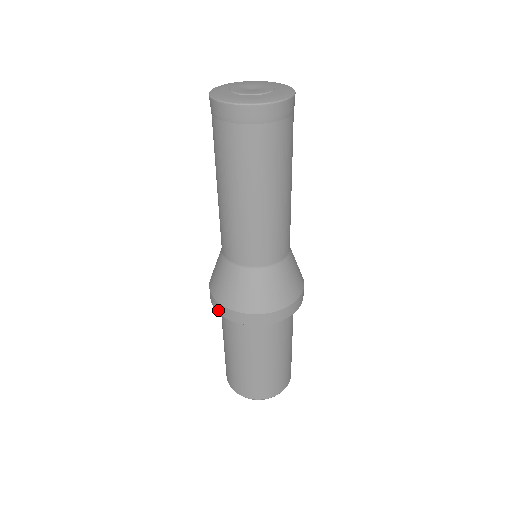
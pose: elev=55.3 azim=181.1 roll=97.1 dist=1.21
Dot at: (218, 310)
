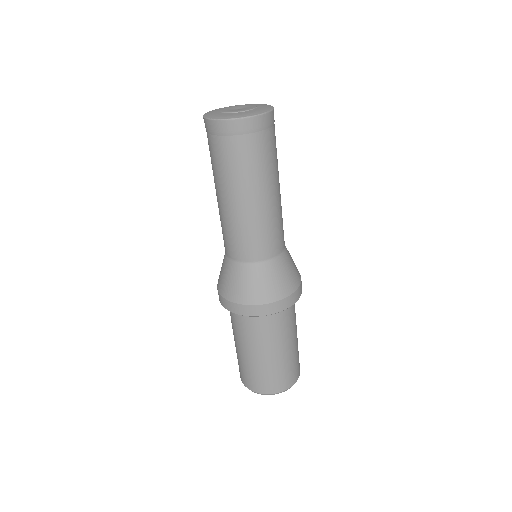
Dot at: (248, 313)
